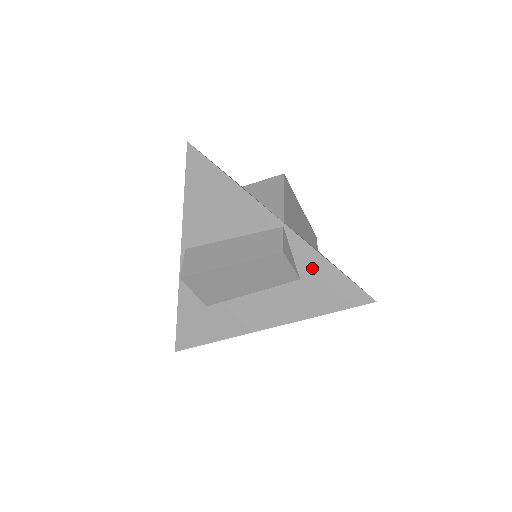
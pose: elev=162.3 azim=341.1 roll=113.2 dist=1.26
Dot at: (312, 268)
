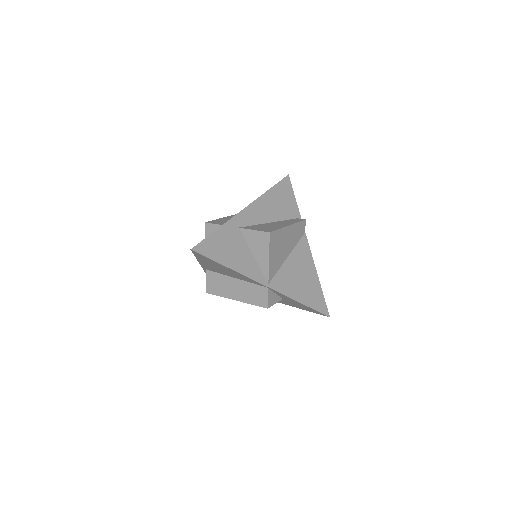
Dot at: (290, 300)
